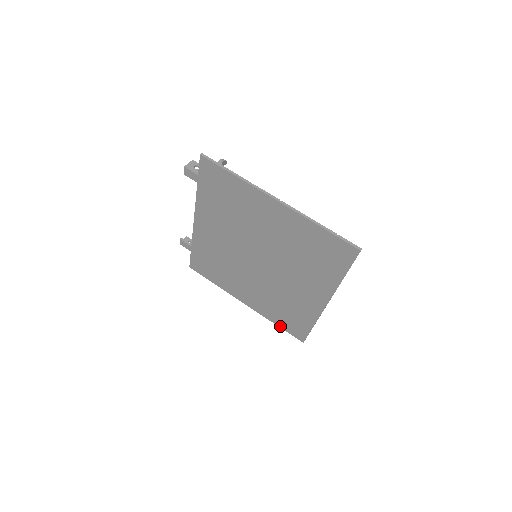
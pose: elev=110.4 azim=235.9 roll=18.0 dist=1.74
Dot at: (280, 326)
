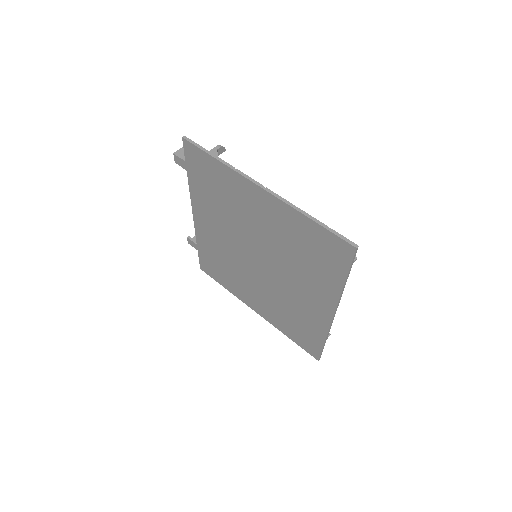
Dot at: (293, 339)
